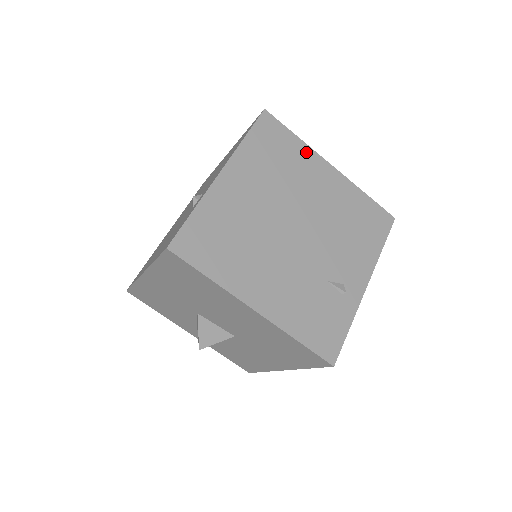
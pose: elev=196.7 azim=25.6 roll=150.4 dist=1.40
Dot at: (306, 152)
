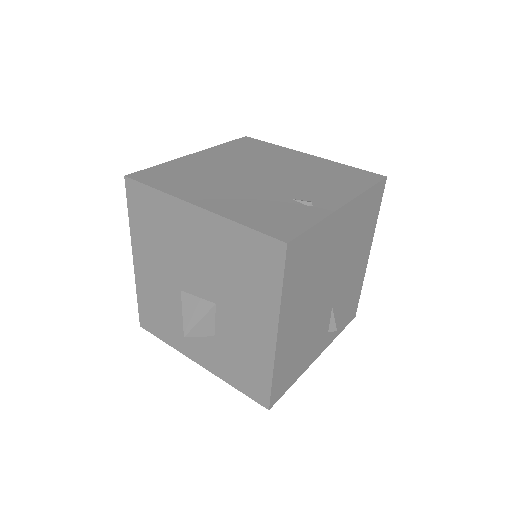
Dot at: (282, 149)
